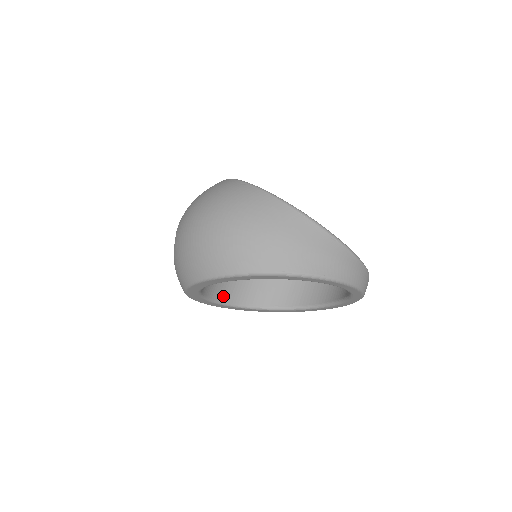
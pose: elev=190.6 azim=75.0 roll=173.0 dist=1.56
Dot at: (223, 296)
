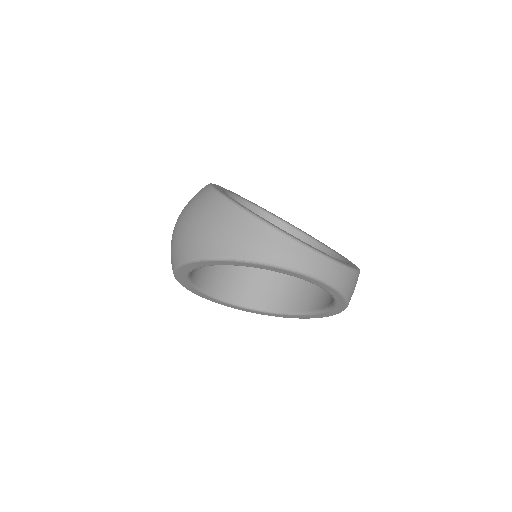
Dot at: (247, 300)
